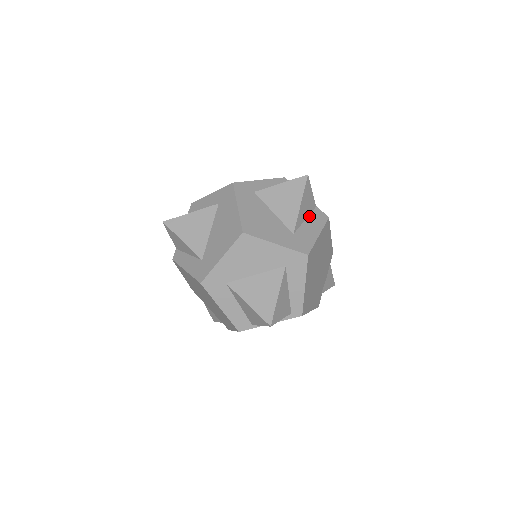
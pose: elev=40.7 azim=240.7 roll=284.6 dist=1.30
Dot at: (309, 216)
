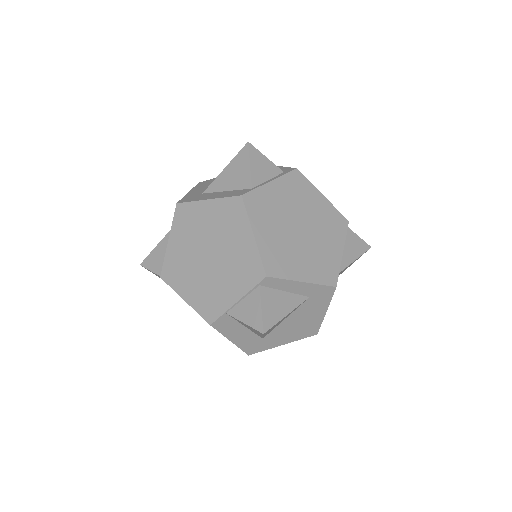
Dot at: occluded
